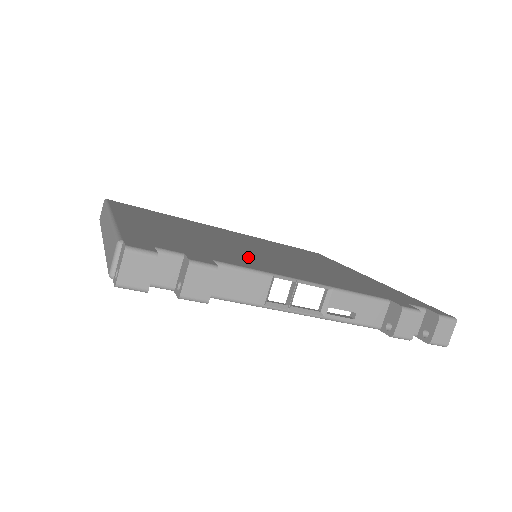
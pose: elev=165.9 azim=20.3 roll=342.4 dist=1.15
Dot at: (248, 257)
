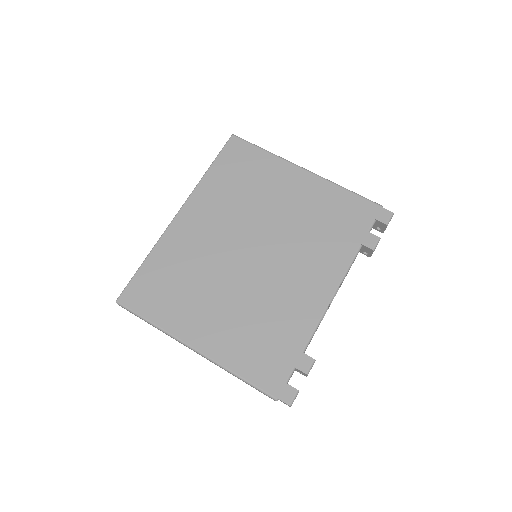
Dot at: (285, 299)
